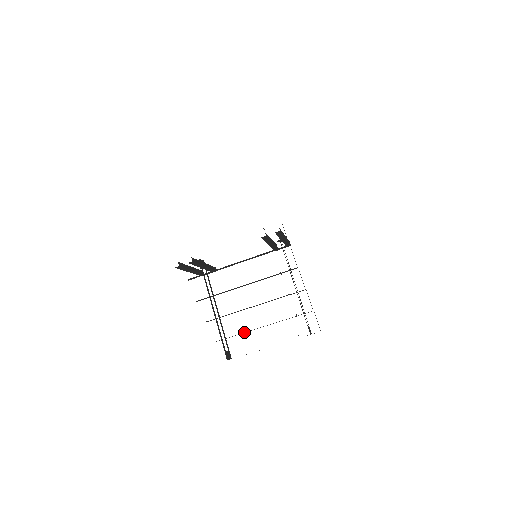
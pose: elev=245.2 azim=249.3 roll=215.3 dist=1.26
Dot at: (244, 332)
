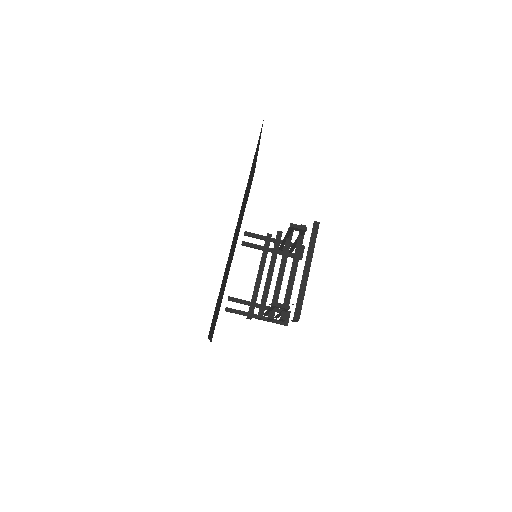
Dot at: (287, 288)
